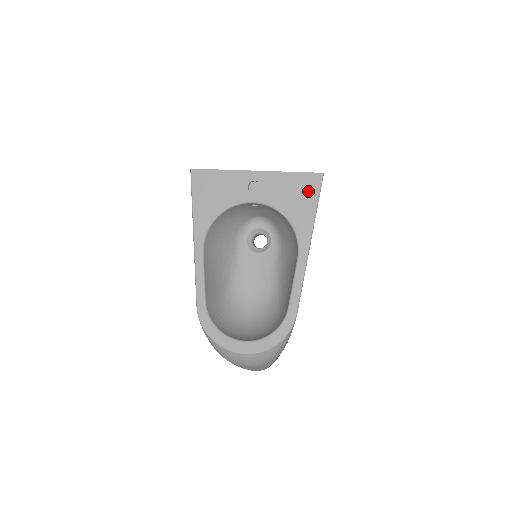
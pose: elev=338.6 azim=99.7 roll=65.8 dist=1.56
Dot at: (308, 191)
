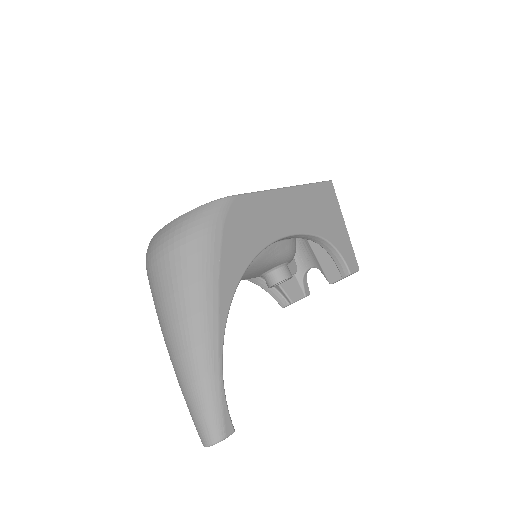
Dot at: occluded
